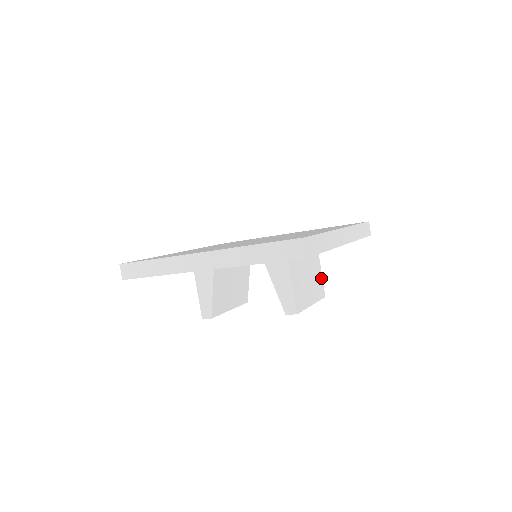
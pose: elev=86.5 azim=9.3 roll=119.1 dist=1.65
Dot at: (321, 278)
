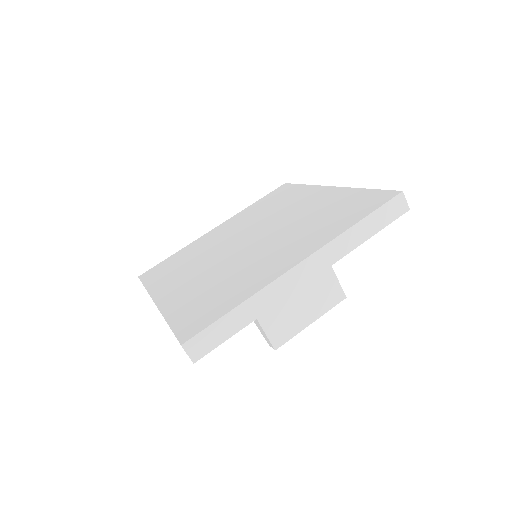
Dot at: (334, 279)
